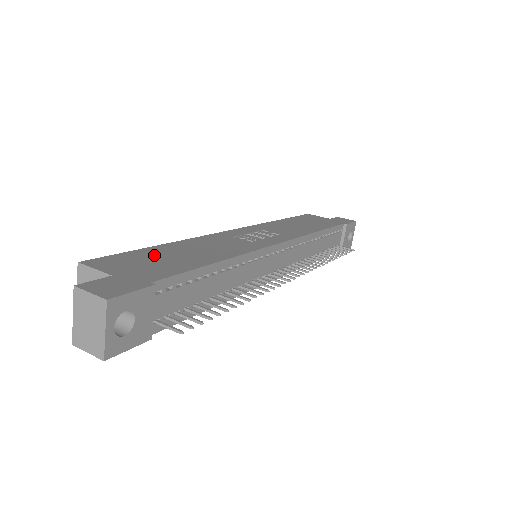
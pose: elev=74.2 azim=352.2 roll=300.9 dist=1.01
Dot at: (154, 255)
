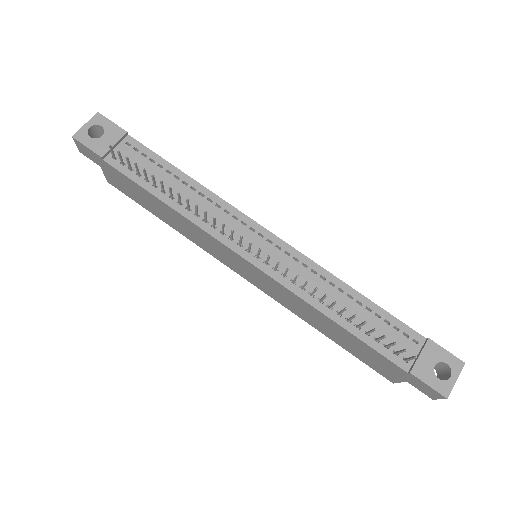
Dot at: occluded
